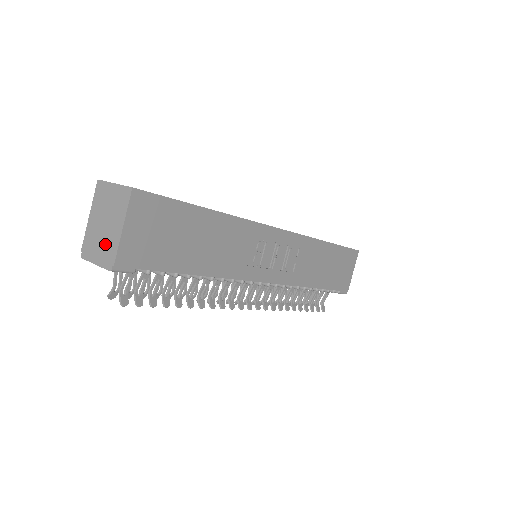
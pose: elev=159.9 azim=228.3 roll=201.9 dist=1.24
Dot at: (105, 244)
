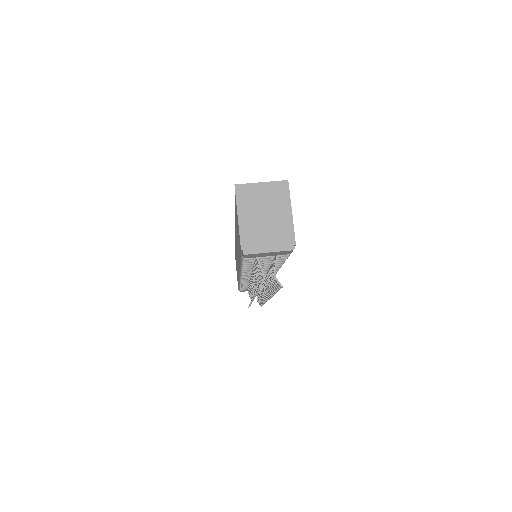
Dot at: (275, 232)
